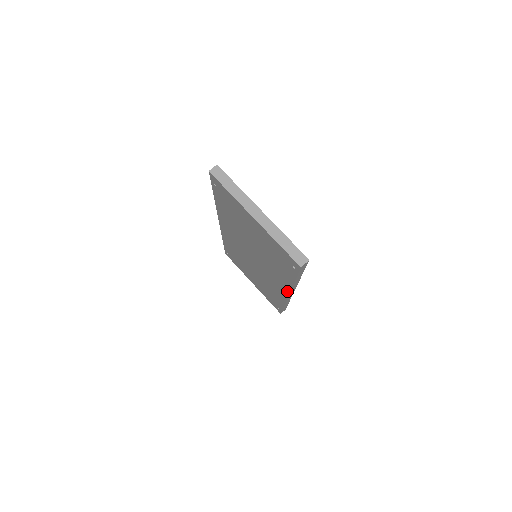
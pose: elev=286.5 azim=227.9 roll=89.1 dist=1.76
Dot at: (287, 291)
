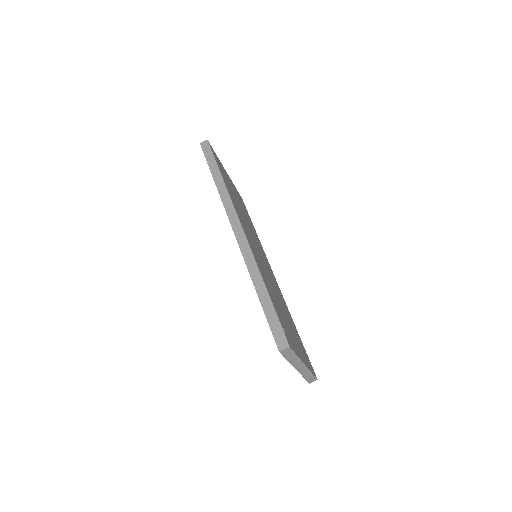
Dot at: occluded
